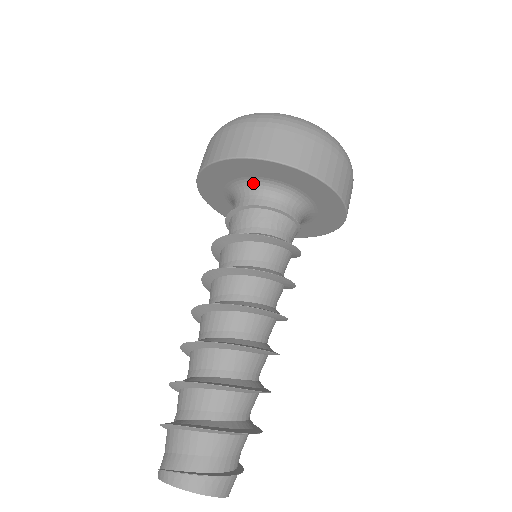
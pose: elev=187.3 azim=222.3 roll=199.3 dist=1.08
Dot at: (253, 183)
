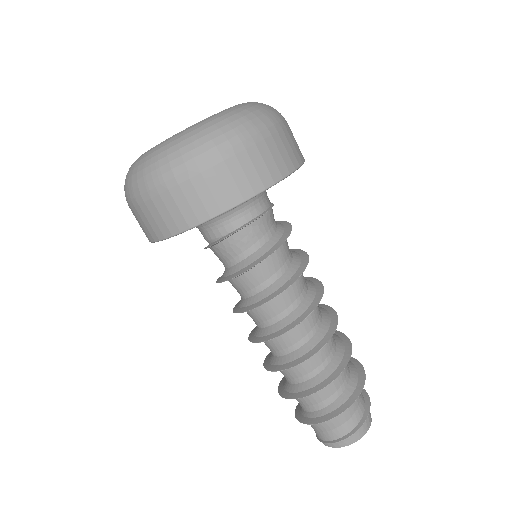
Dot at: occluded
